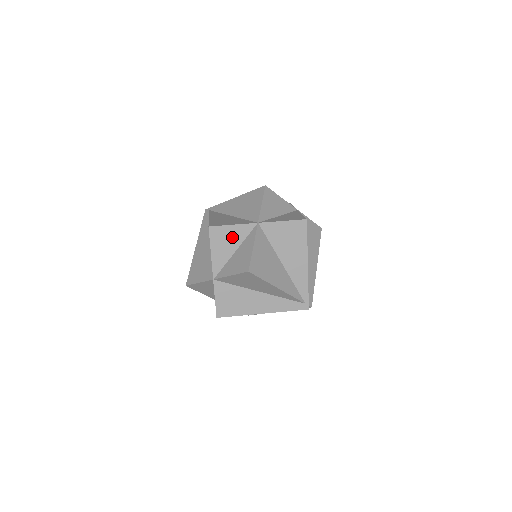
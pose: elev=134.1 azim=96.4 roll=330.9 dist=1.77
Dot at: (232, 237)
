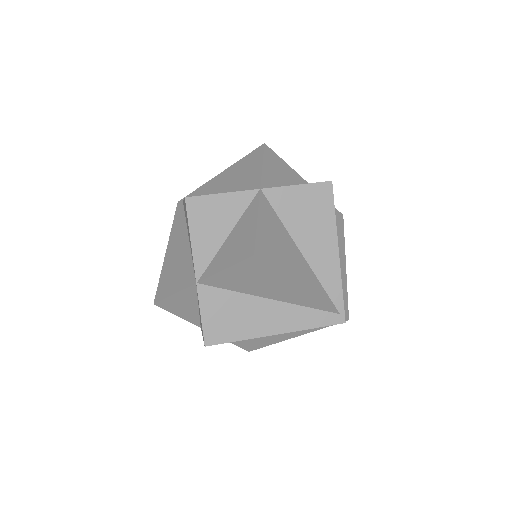
Dot at: (222, 213)
